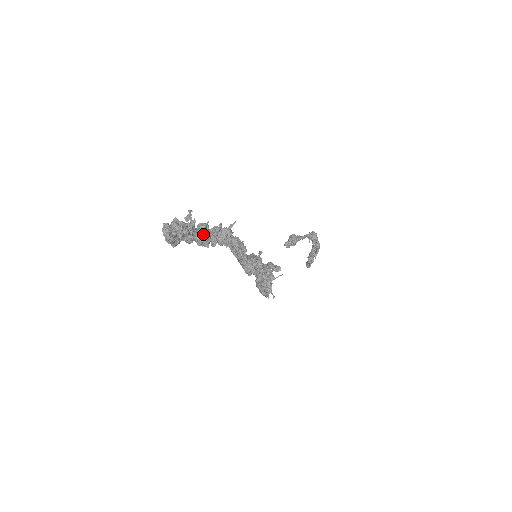
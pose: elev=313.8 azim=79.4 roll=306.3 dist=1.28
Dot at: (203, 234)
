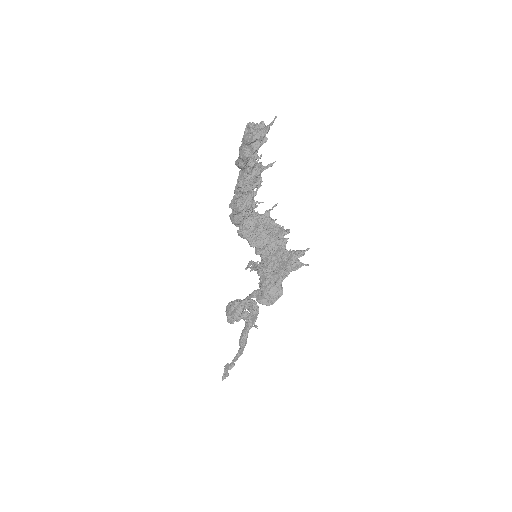
Dot at: (260, 164)
